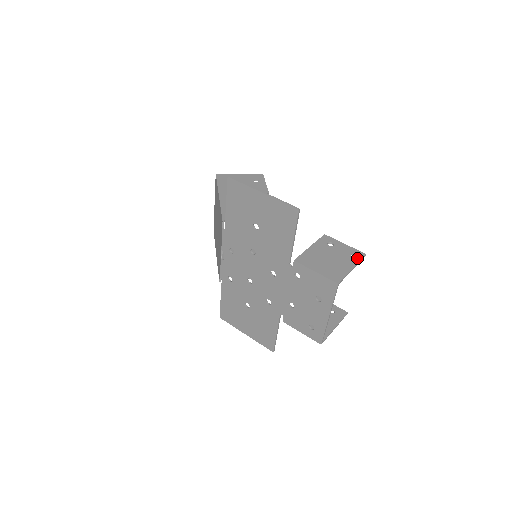
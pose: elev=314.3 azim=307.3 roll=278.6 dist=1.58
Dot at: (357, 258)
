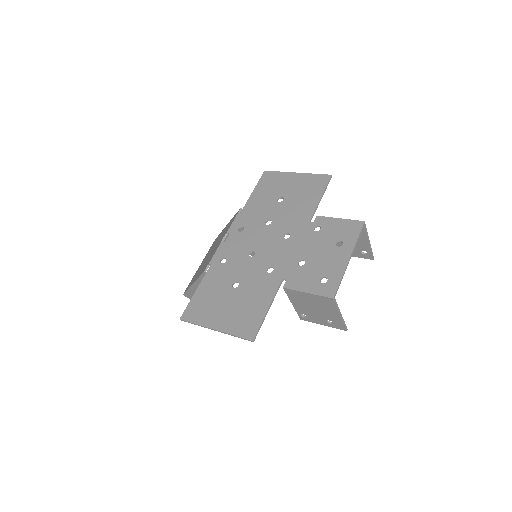
Dot at: (368, 250)
